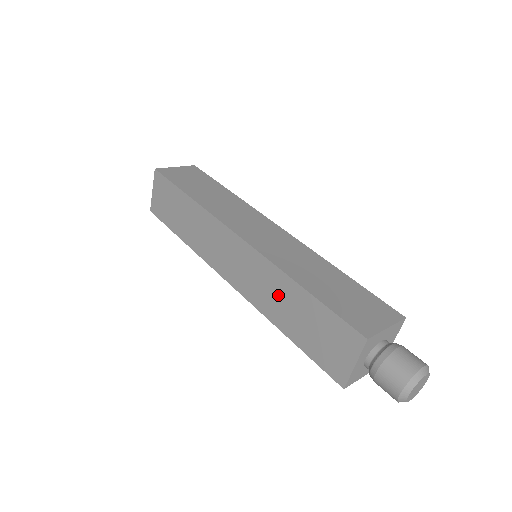
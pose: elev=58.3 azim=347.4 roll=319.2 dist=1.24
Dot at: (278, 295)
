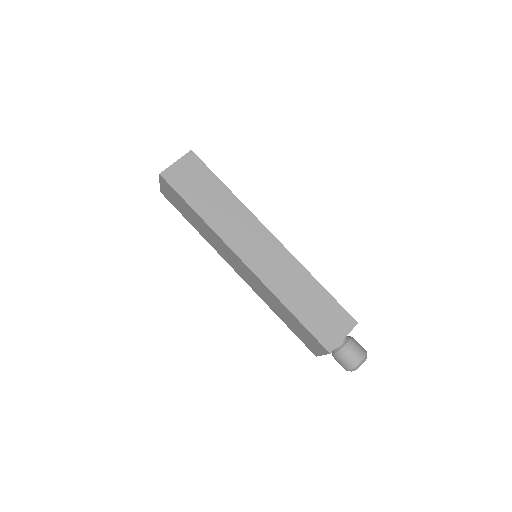
Dot at: (274, 303)
